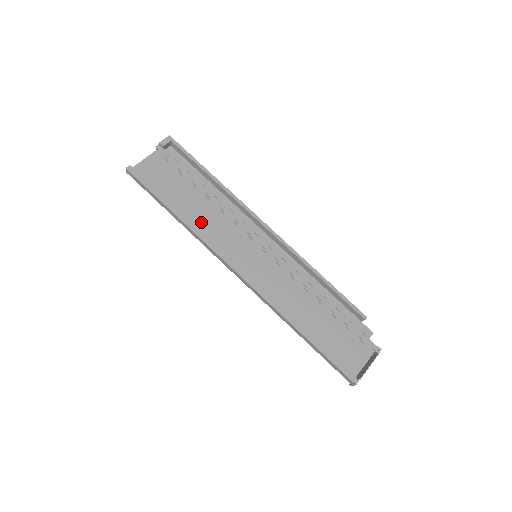
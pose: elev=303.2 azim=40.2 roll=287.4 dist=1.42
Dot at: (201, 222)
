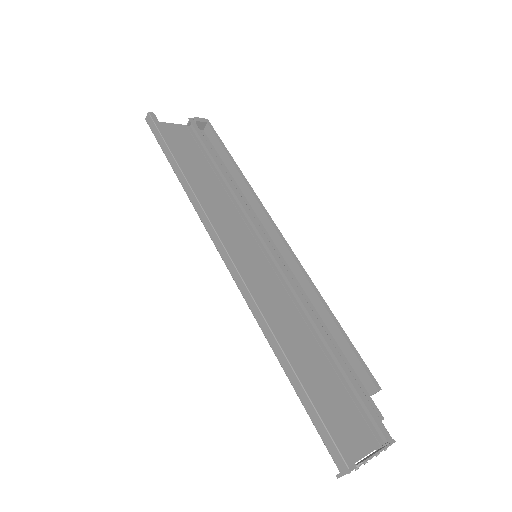
Dot at: (205, 196)
